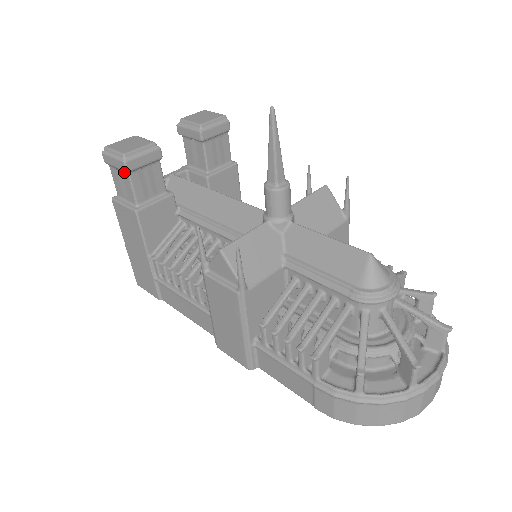
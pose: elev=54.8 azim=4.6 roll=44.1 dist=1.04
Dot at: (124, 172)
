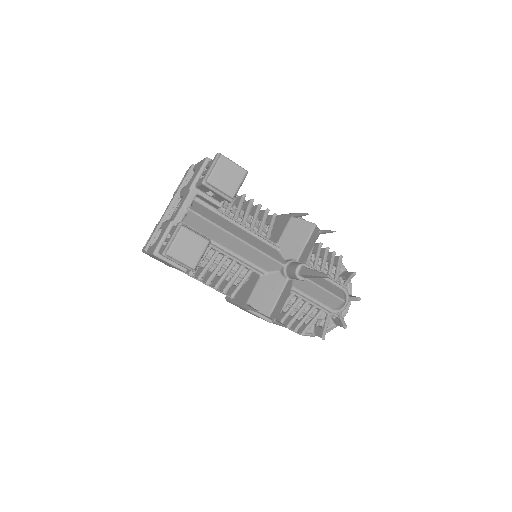
Dot at: occluded
